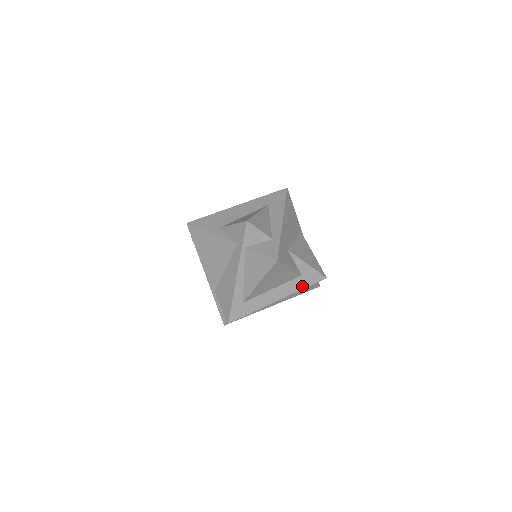
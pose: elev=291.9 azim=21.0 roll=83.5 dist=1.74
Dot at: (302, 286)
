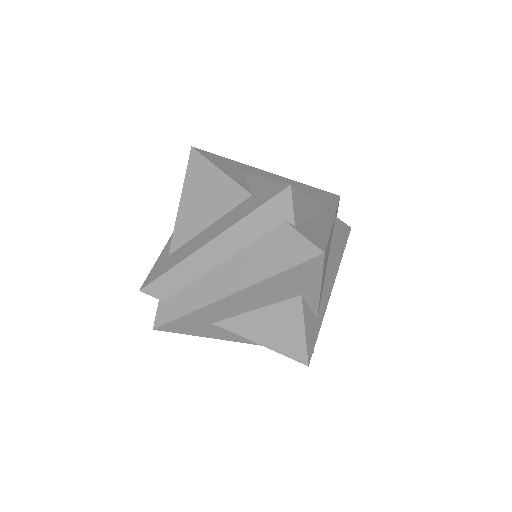
Dot at: (249, 210)
